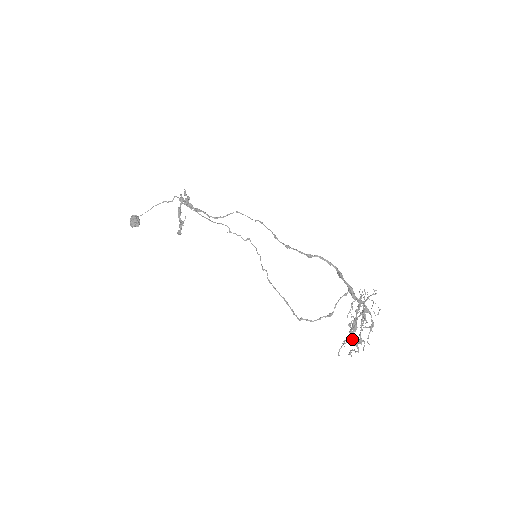
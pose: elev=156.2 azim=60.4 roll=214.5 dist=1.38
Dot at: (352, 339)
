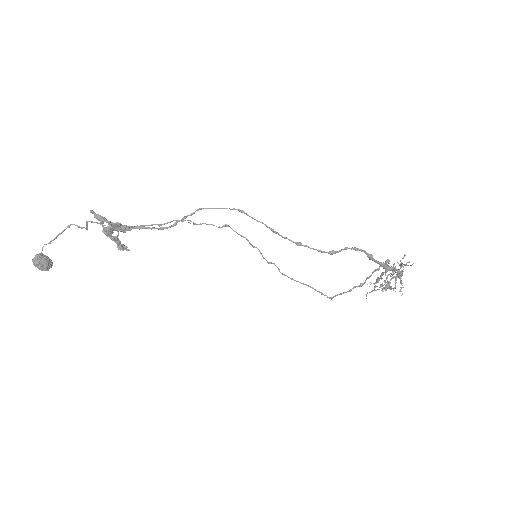
Dot at: occluded
